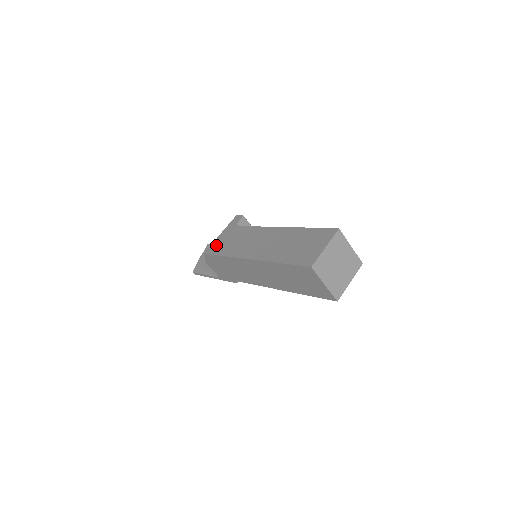
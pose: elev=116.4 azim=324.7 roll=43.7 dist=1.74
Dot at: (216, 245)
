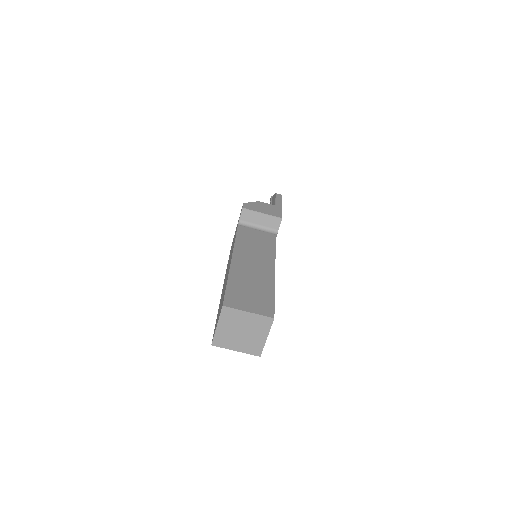
Dot at: occluded
